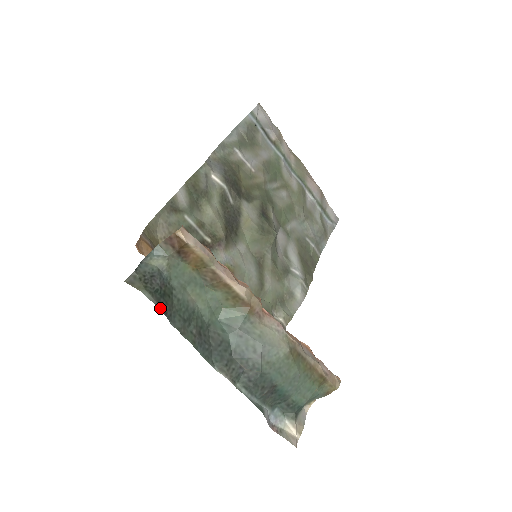
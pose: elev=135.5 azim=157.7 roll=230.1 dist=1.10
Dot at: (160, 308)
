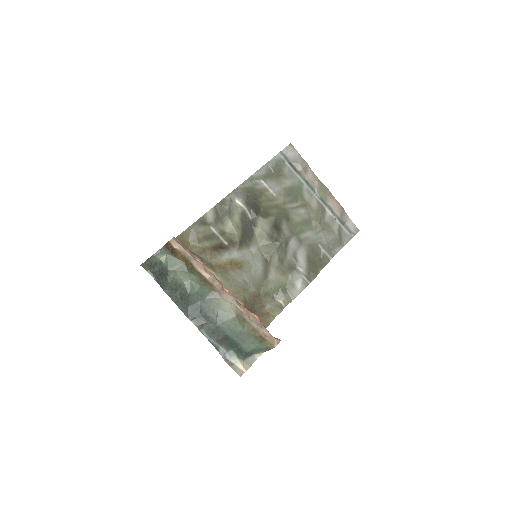
Dot at: (157, 281)
